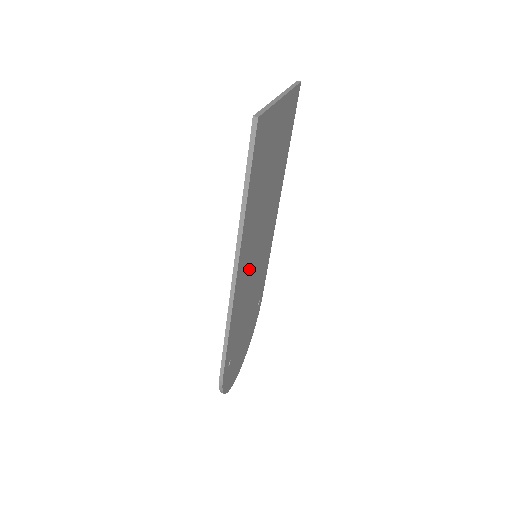
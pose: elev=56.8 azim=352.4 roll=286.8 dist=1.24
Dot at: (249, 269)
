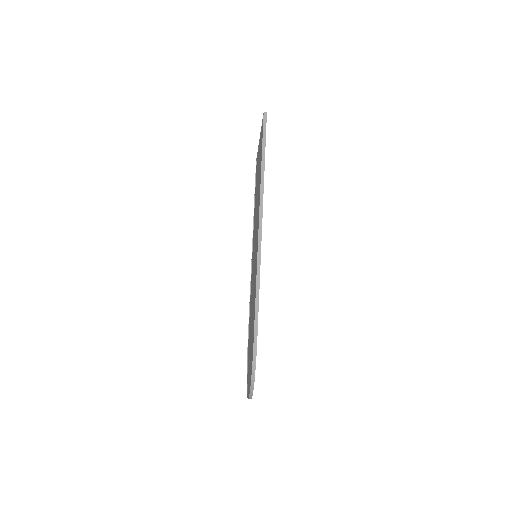
Dot at: occluded
